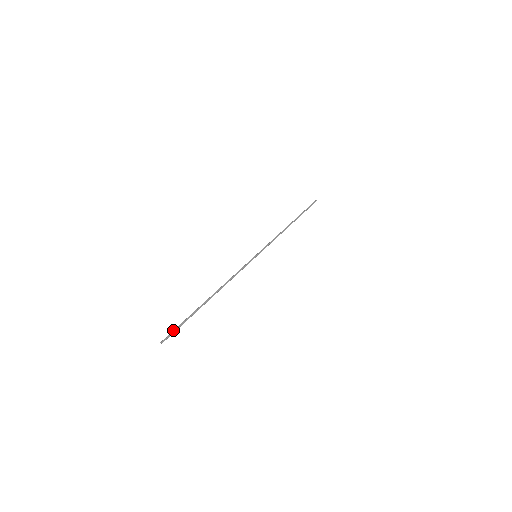
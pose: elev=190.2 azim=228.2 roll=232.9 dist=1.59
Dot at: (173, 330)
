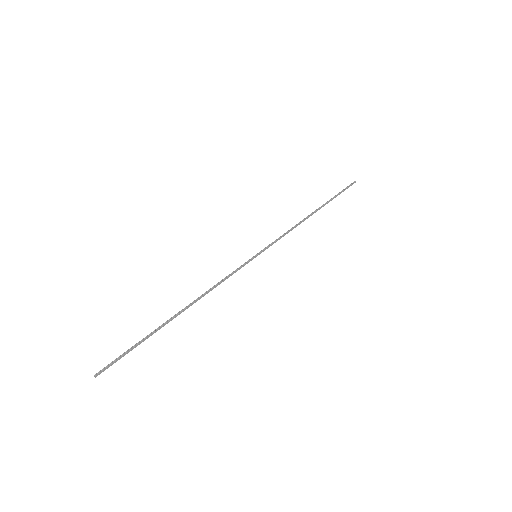
Dot at: (116, 358)
